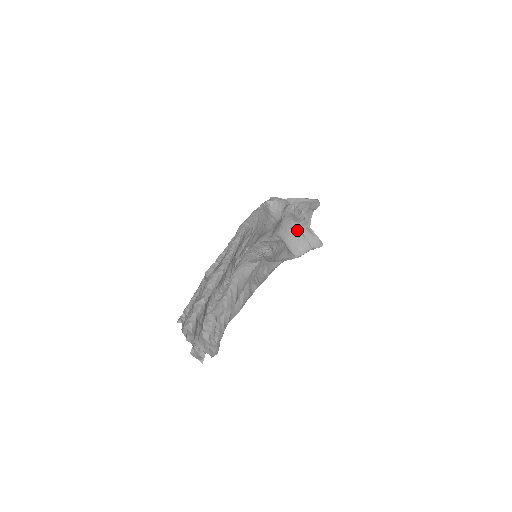
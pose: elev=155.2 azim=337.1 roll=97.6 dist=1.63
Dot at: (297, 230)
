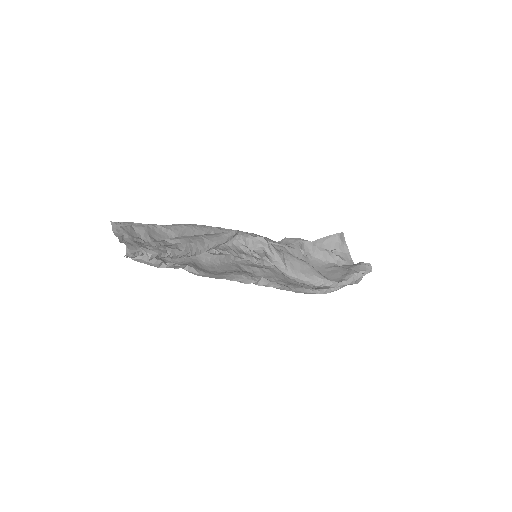
Dot at: (335, 267)
